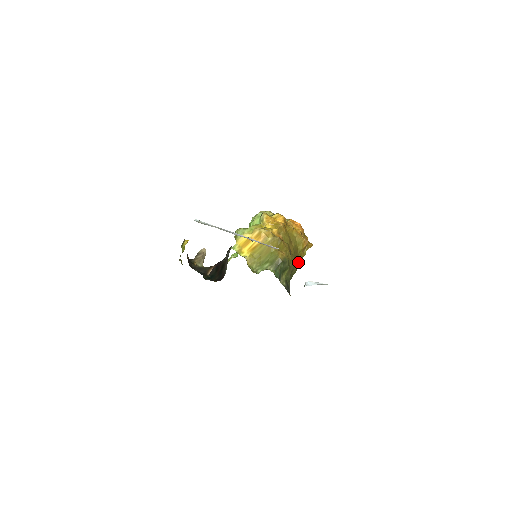
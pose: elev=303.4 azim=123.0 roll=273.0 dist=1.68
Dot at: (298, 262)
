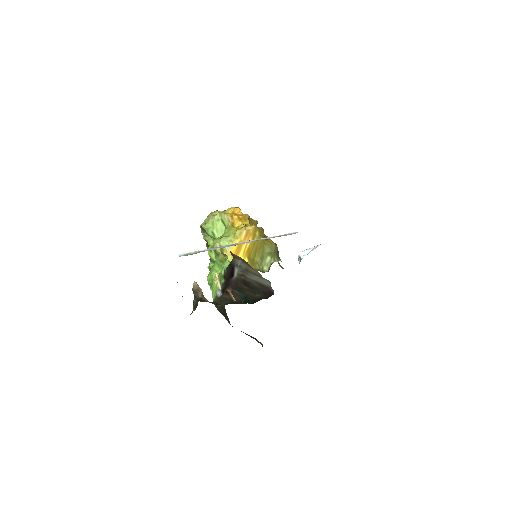
Dot at: occluded
